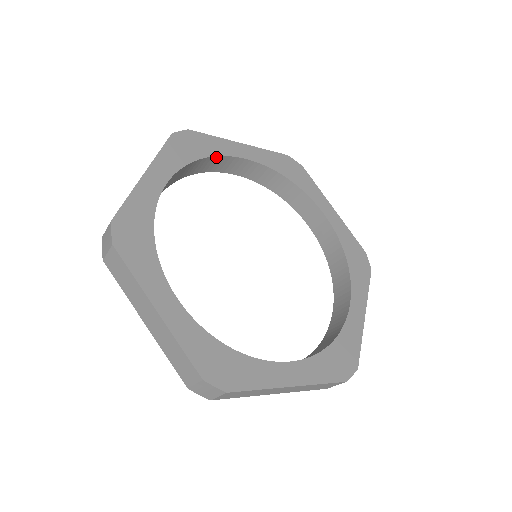
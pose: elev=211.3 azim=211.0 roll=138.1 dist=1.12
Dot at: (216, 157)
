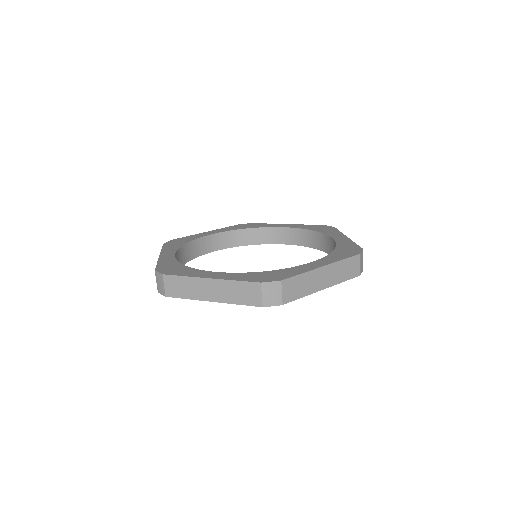
Dot at: (261, 229)
